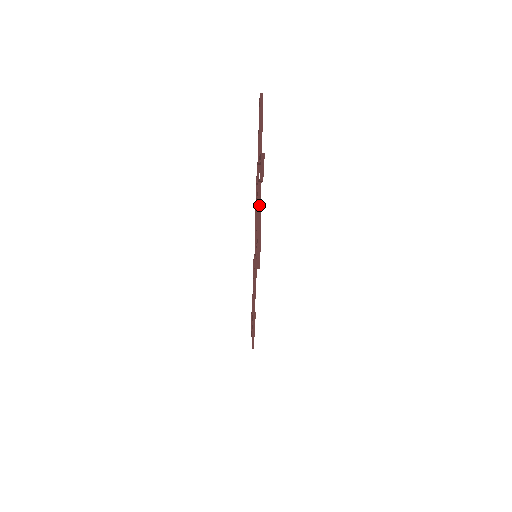
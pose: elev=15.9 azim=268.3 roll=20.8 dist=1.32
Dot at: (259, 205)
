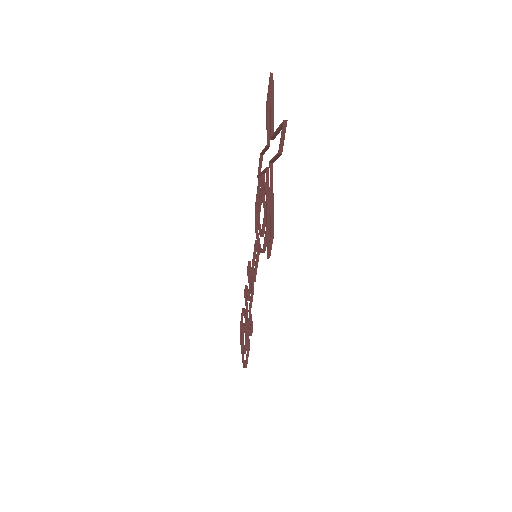
Dot at: (271, 187)
